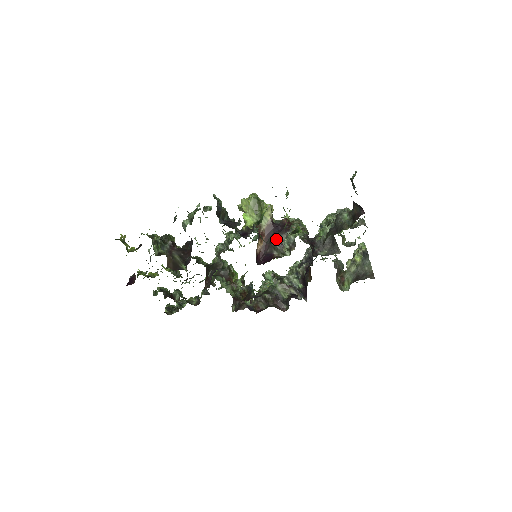
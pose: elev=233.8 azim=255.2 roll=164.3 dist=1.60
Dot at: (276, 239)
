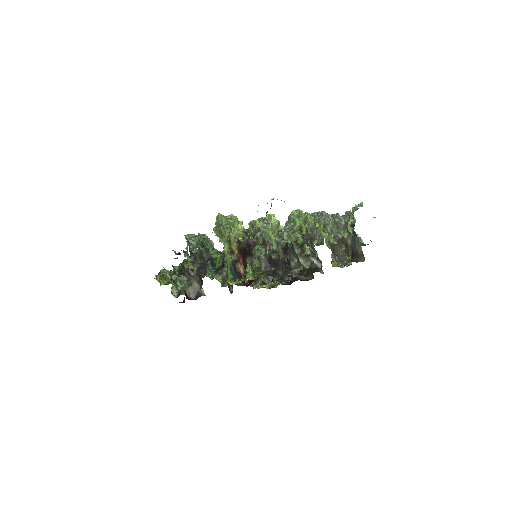
Dot at: (248, 262)
